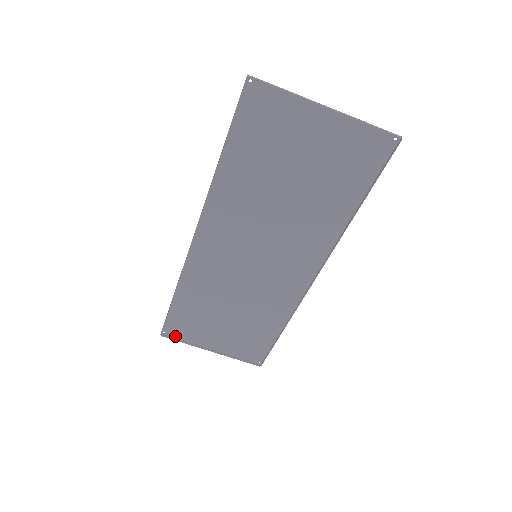
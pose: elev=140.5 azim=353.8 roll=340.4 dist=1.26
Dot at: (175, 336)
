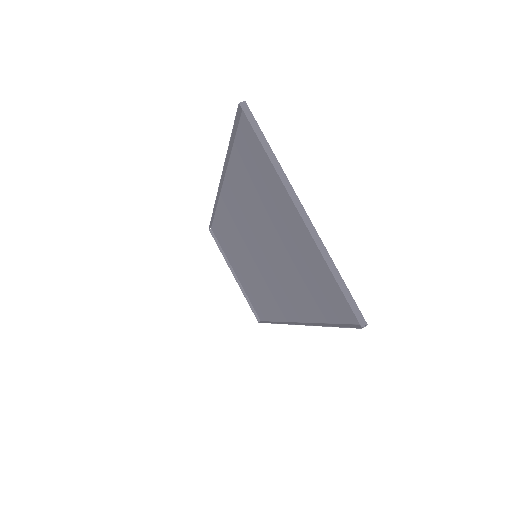
Dot at: (218, 240)
